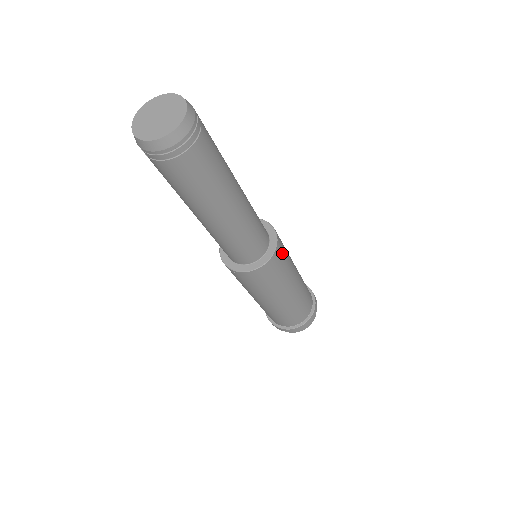
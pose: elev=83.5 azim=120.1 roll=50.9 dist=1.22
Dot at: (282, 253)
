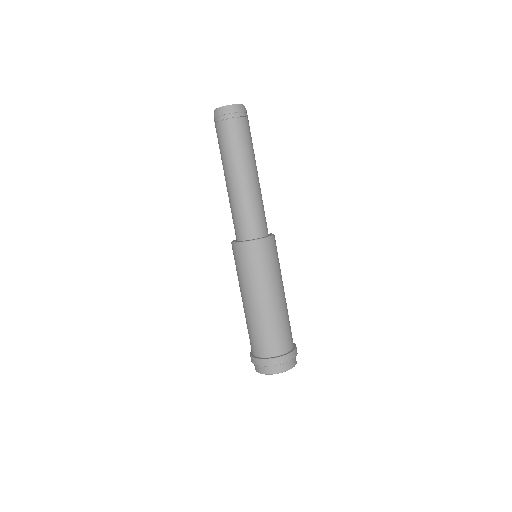
Dot at: (276, 249)
